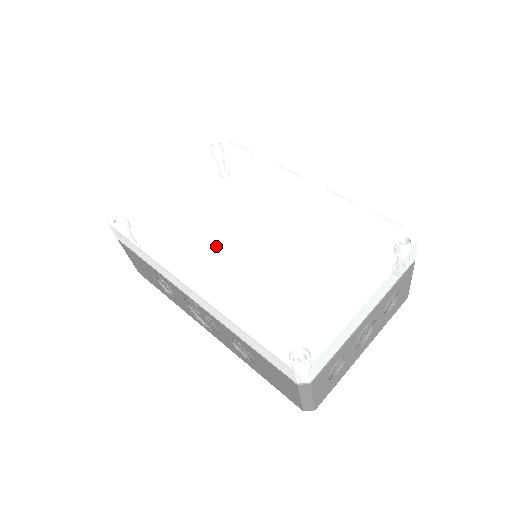
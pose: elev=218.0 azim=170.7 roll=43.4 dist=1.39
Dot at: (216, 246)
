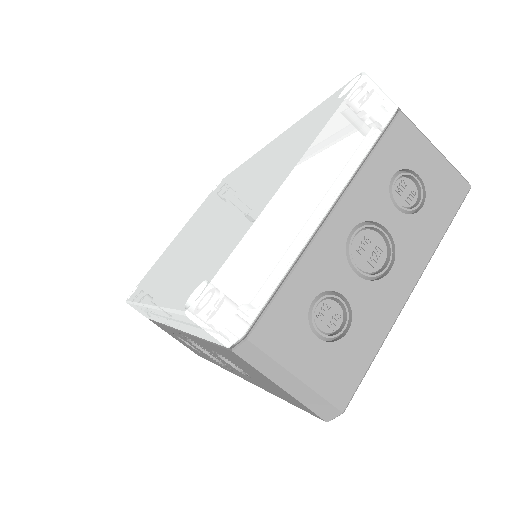
Dot at: (180, 255)
